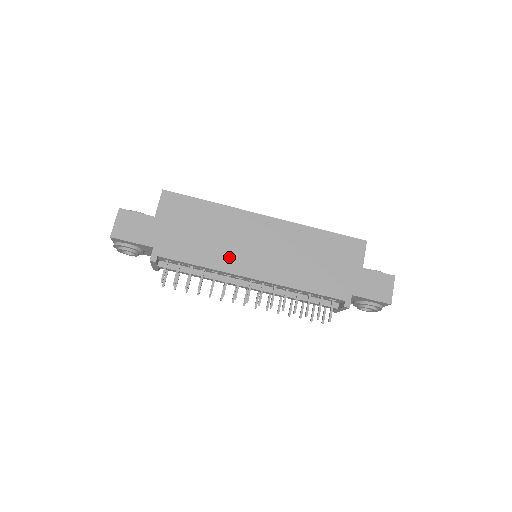
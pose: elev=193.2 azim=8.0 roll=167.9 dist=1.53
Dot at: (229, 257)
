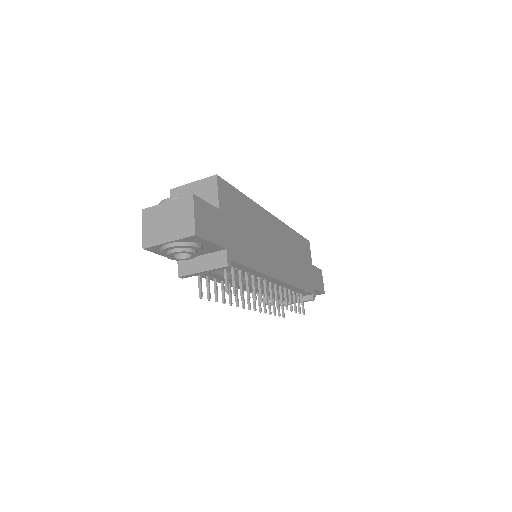
Dot at: (266, 258)
